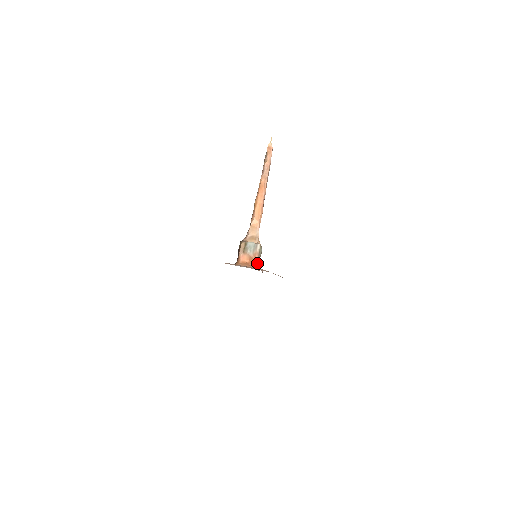
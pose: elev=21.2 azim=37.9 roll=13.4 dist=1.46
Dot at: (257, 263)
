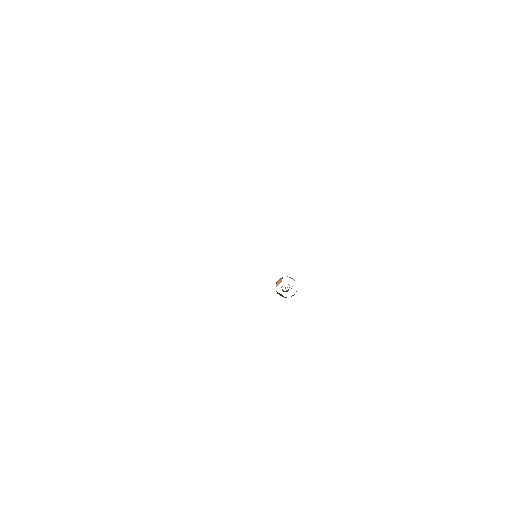
Dot at: occluded
